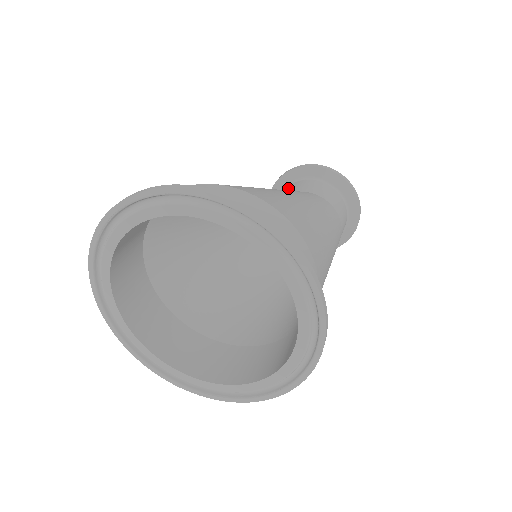
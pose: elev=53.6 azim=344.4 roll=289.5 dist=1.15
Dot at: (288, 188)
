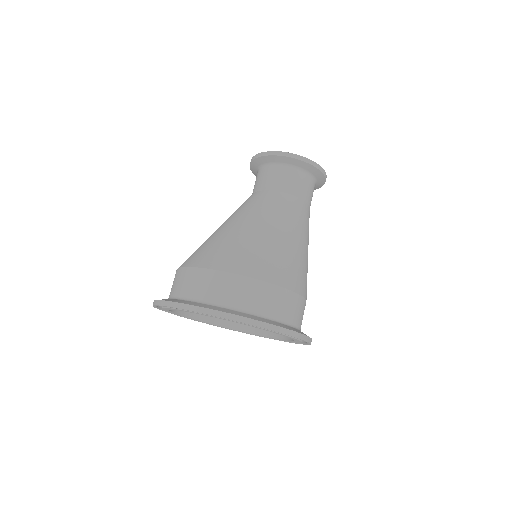
Dot at: (288, 176)
